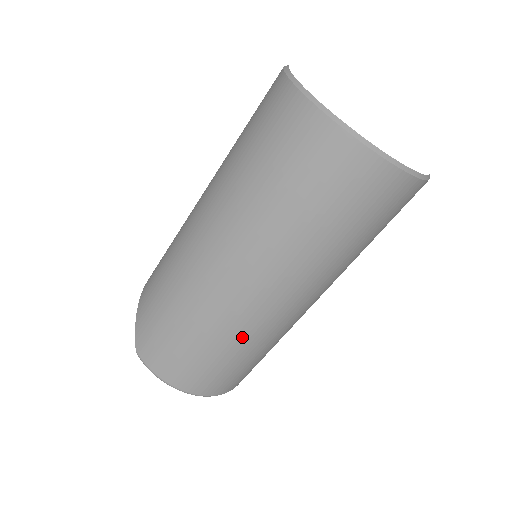
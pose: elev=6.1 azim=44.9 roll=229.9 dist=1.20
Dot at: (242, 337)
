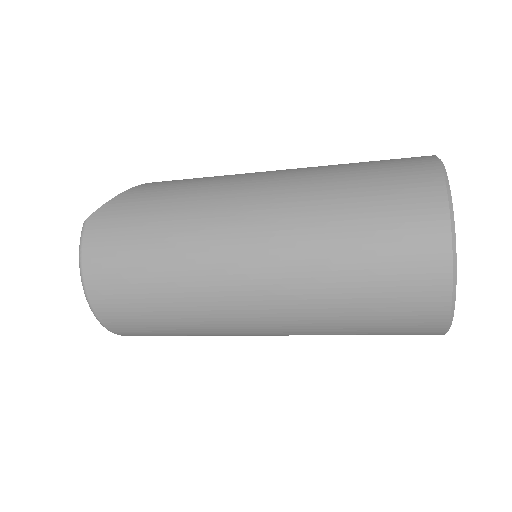
Dot at: (190, 299)
